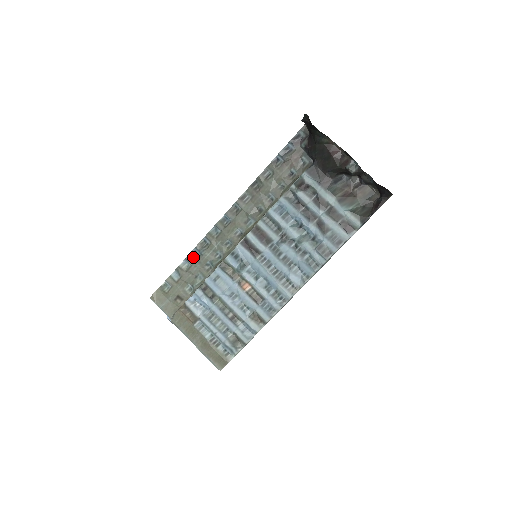
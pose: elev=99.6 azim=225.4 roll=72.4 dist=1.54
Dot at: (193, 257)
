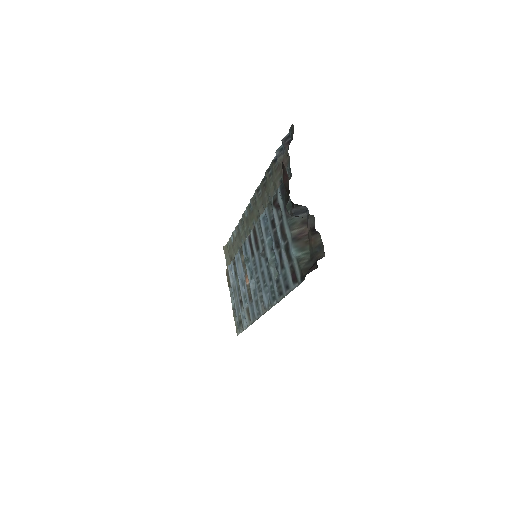
Dot at: (238, 229)
